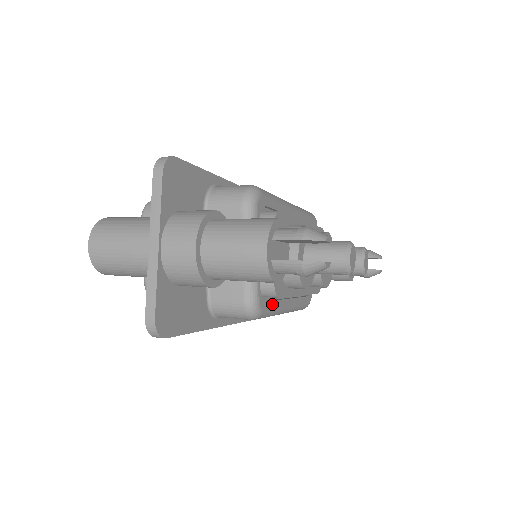
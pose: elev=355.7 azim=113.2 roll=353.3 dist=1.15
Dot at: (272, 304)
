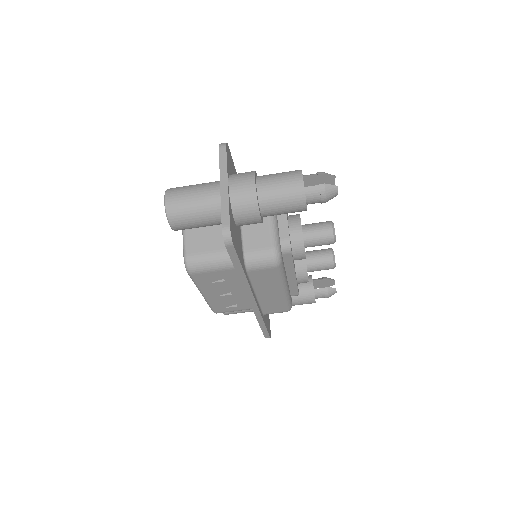
Dot at: occluded
